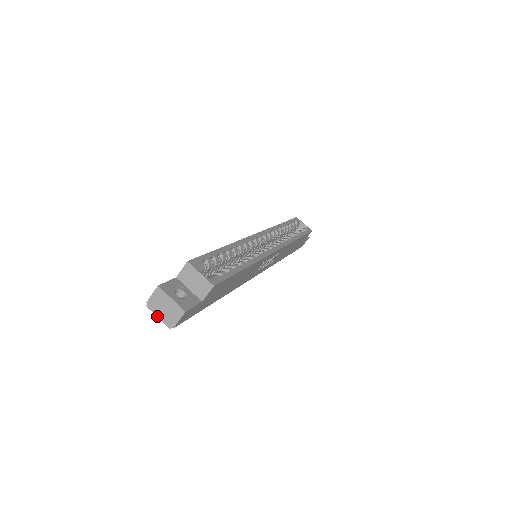
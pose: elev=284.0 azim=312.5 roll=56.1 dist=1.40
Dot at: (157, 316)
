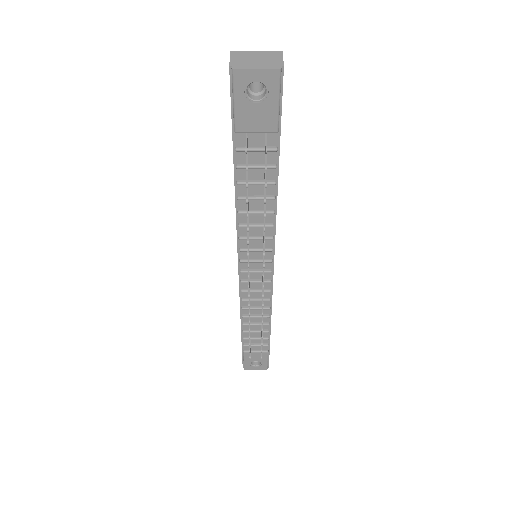
Dot at: (254, 68)
